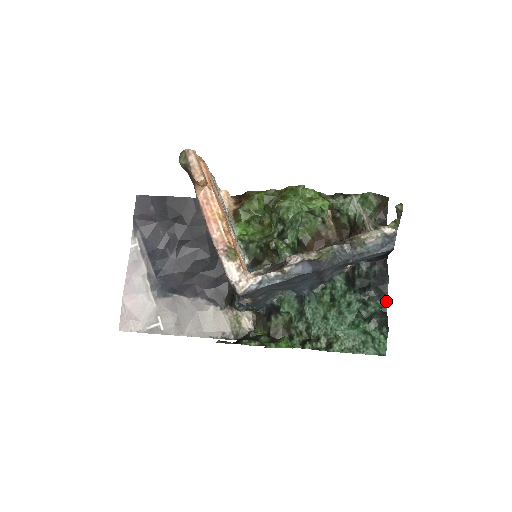
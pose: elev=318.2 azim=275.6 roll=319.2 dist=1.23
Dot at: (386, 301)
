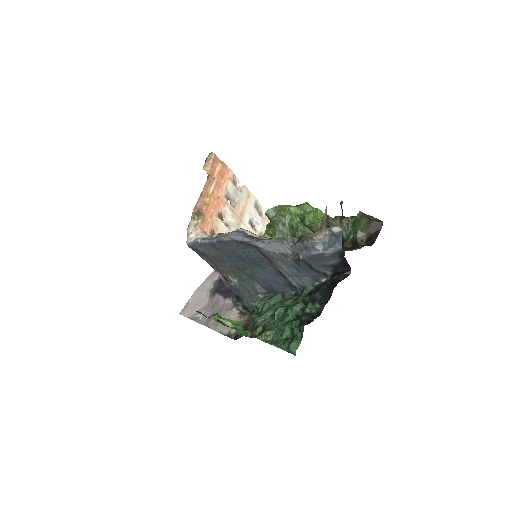
Dot at: (324, 305)
